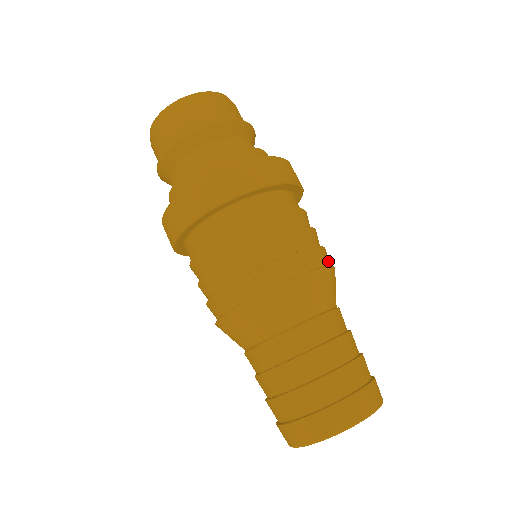
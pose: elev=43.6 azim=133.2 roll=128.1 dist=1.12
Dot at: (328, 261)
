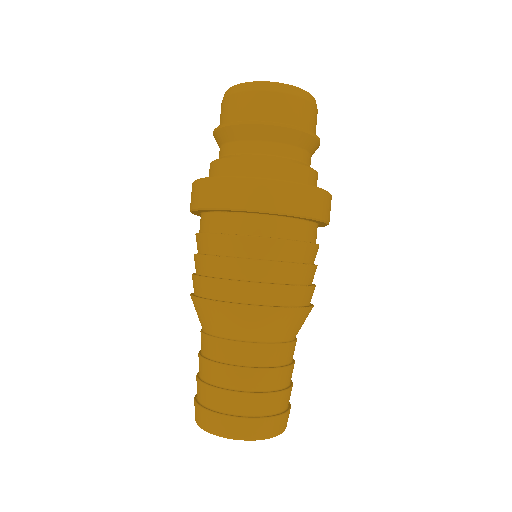
Dot at: (282, 299)
